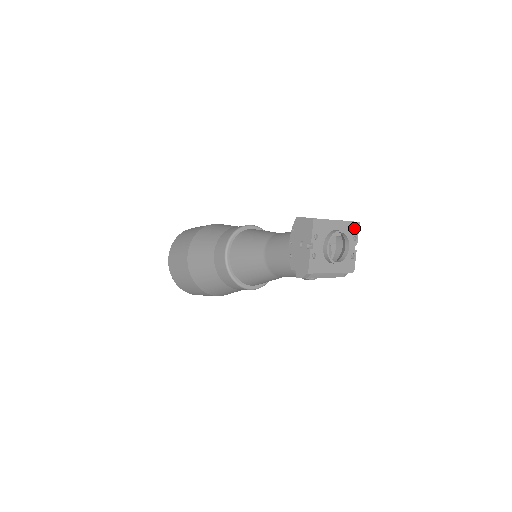
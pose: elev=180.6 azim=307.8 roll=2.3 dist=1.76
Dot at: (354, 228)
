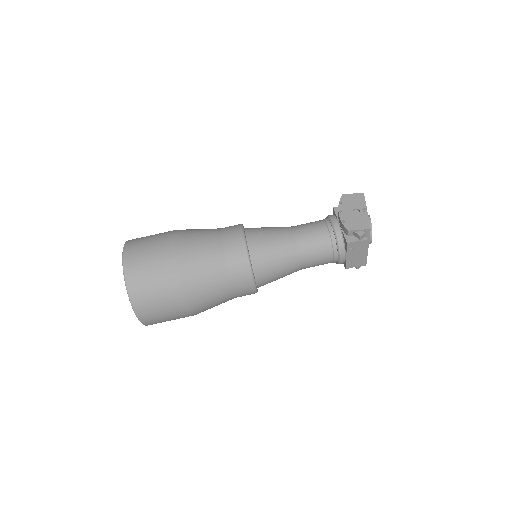
Dot at: occluded
